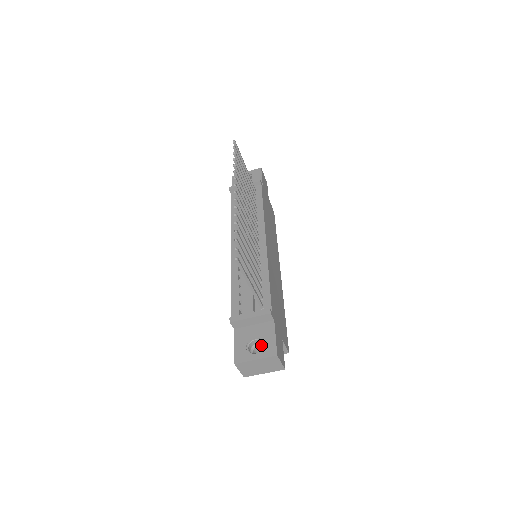
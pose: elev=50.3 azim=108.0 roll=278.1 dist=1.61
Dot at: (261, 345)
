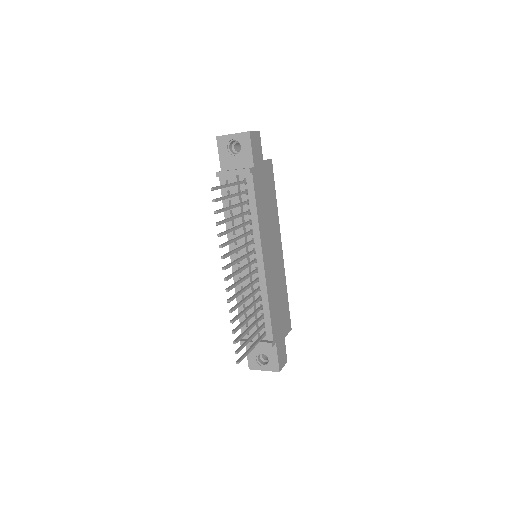
Dot at: occluded
